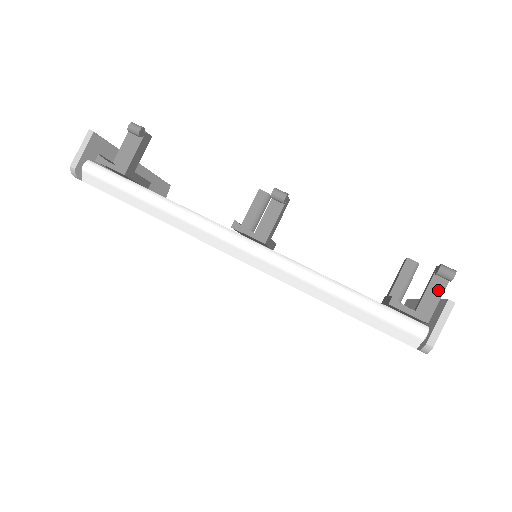
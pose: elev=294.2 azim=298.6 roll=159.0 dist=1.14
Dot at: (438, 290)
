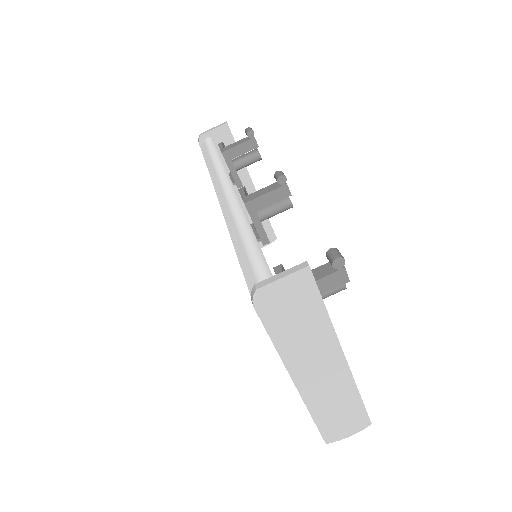
Dot at: (319, 274)
